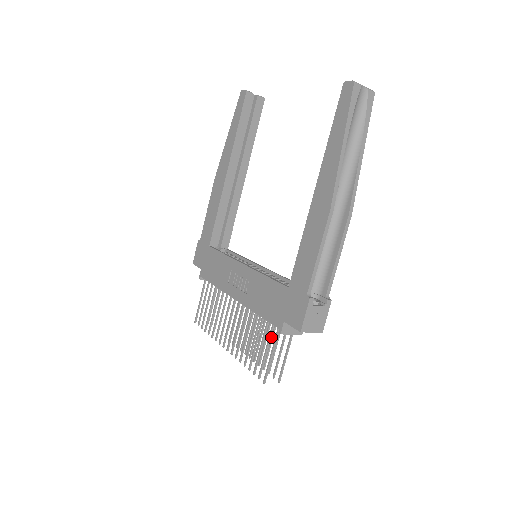
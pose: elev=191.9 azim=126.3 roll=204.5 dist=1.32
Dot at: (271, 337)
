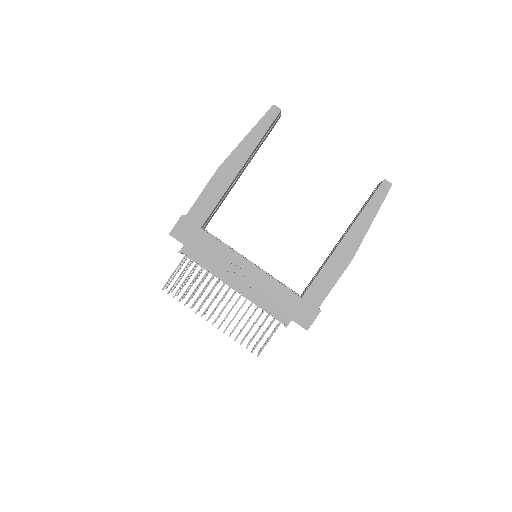
Dot at: occluded
